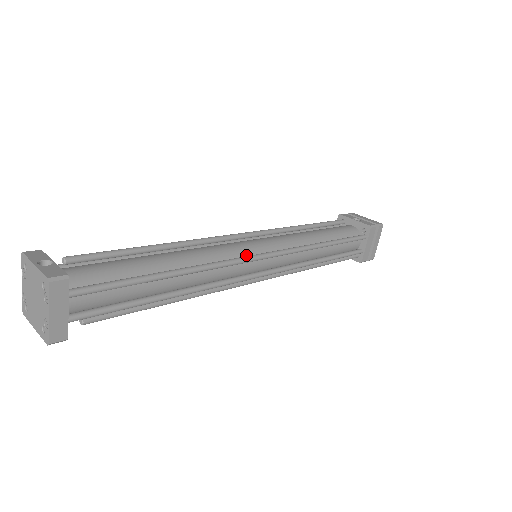
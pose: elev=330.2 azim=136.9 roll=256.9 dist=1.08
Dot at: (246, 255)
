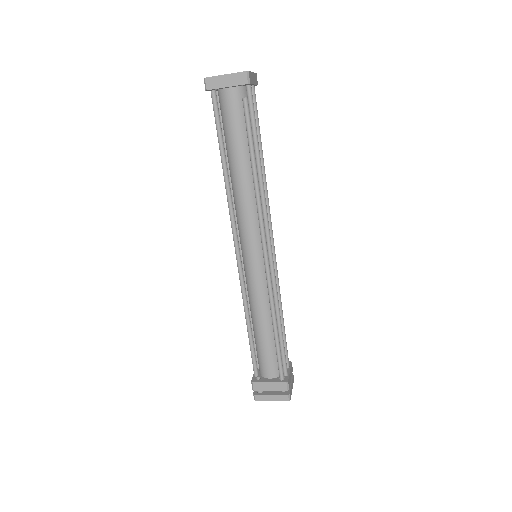
Dot at: occluded
